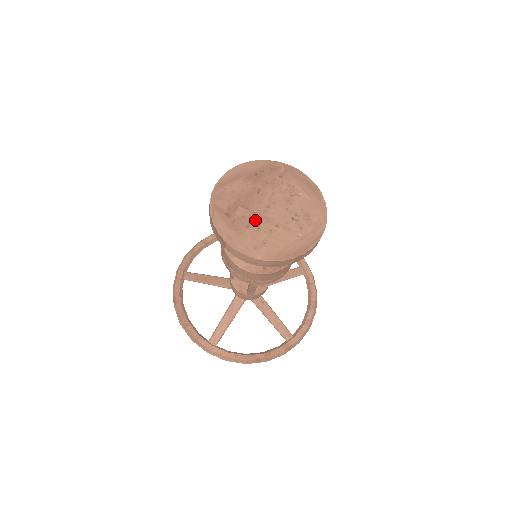
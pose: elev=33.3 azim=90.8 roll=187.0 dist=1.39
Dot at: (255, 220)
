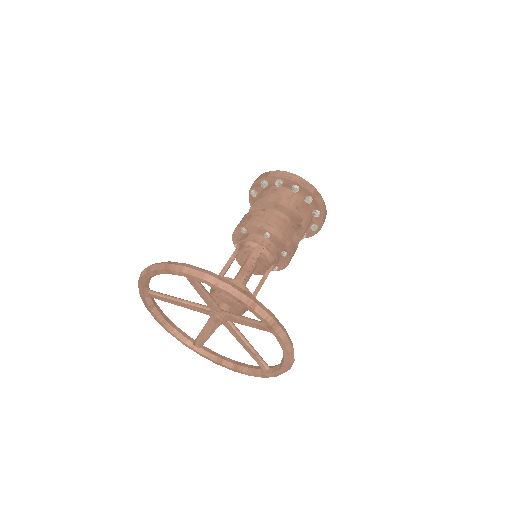
Dot at: occluded
